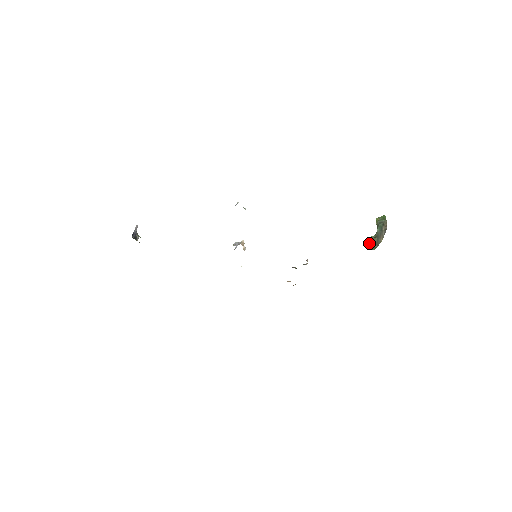
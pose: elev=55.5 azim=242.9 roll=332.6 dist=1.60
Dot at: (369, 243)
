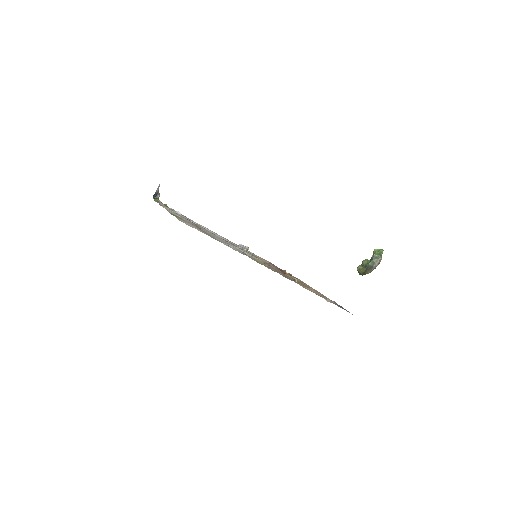
Dot at: (358, 269)
